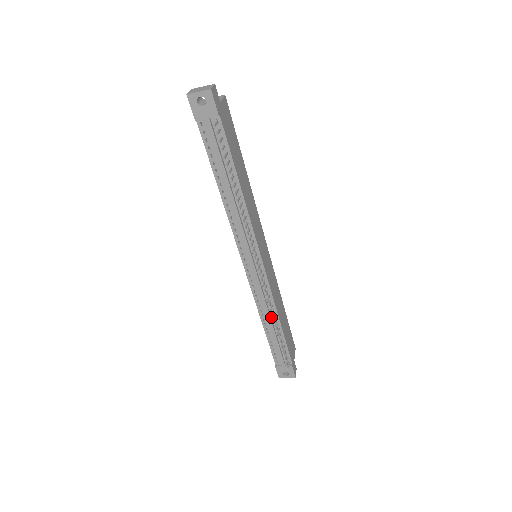
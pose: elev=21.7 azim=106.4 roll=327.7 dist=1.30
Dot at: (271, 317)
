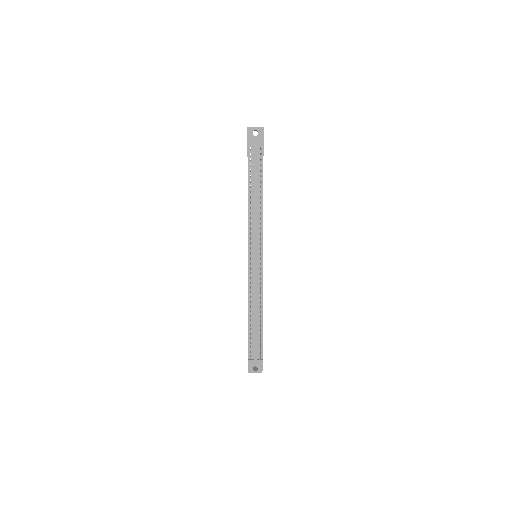
Dot at: (257, 309)
